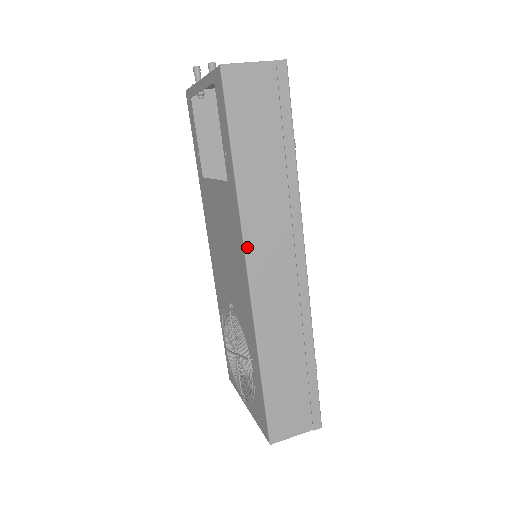
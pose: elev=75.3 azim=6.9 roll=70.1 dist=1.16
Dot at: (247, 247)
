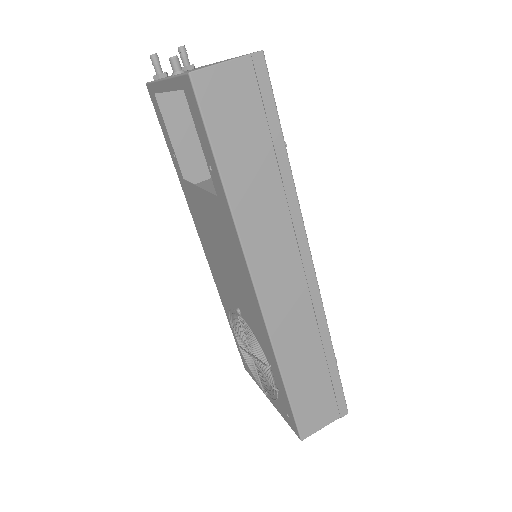
Dot at: (251, 265)
